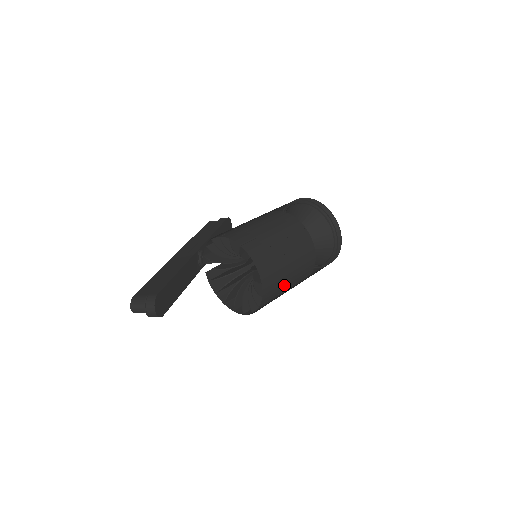
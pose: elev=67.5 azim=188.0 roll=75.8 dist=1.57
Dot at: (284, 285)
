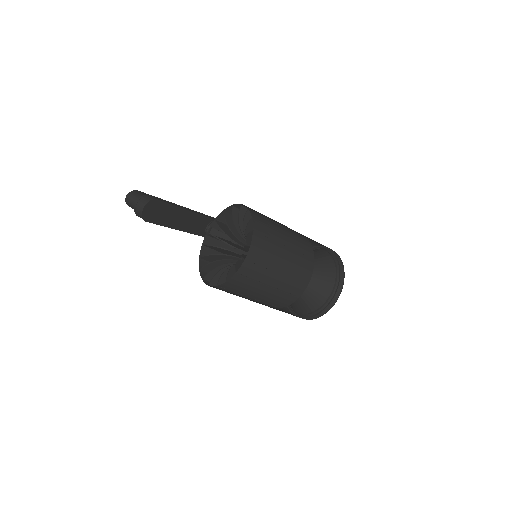
Dot at: (261, 285)
